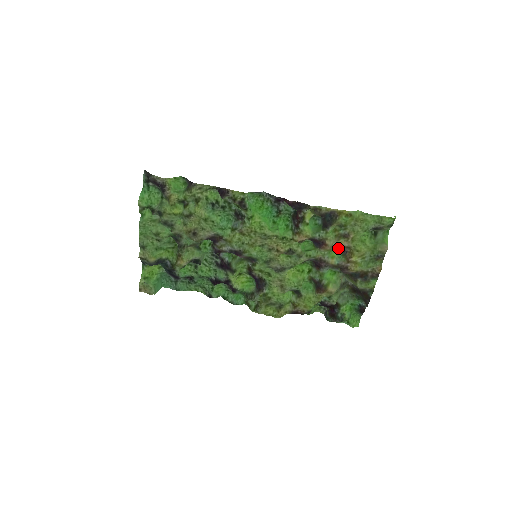
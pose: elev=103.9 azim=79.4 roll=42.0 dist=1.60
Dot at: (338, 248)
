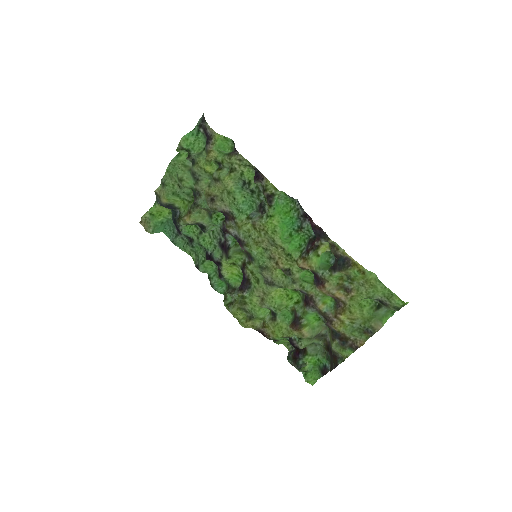
Dot at: (334, 297)
